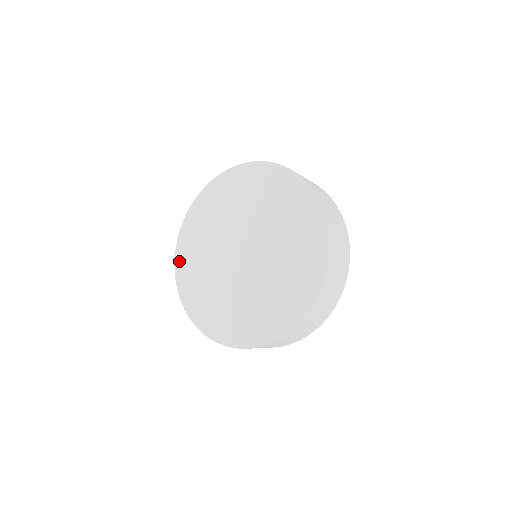
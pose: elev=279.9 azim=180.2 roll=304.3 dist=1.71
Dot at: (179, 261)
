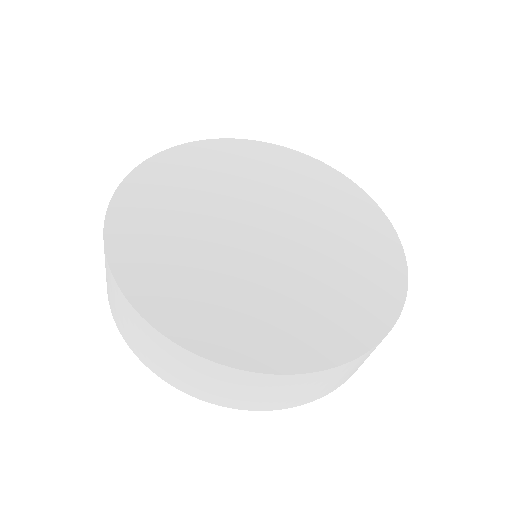
Dot at: (199, 147)
